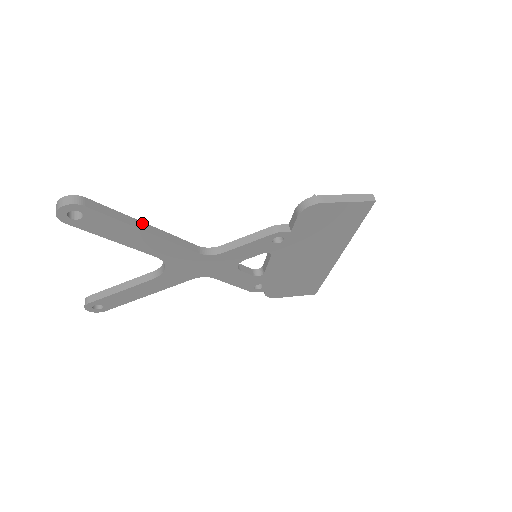
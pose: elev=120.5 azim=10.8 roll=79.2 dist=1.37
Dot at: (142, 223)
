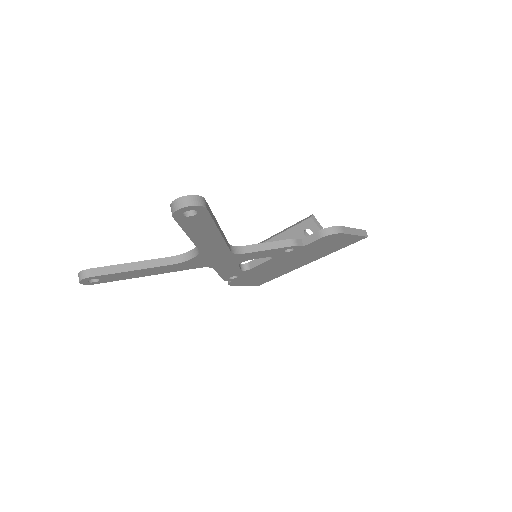
Dot at: occluded
